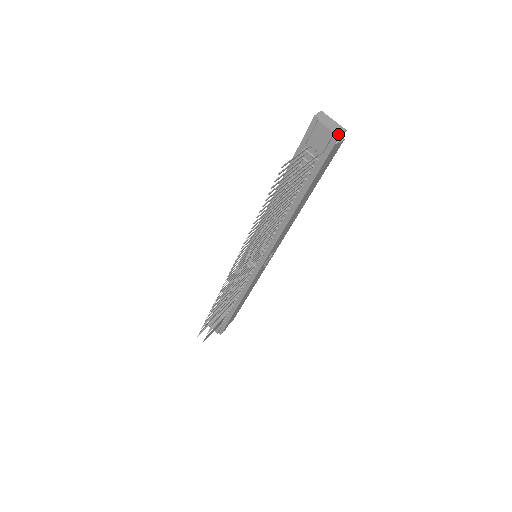
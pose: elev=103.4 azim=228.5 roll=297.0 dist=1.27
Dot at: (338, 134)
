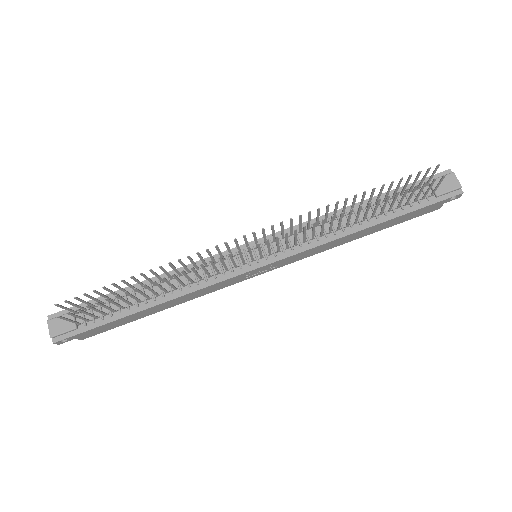
Dot at: (462, 191)
